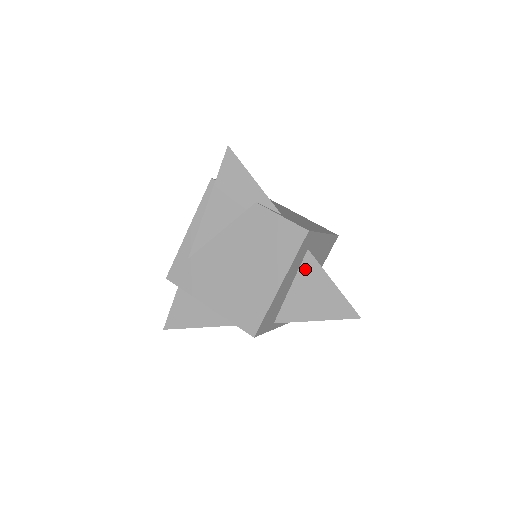
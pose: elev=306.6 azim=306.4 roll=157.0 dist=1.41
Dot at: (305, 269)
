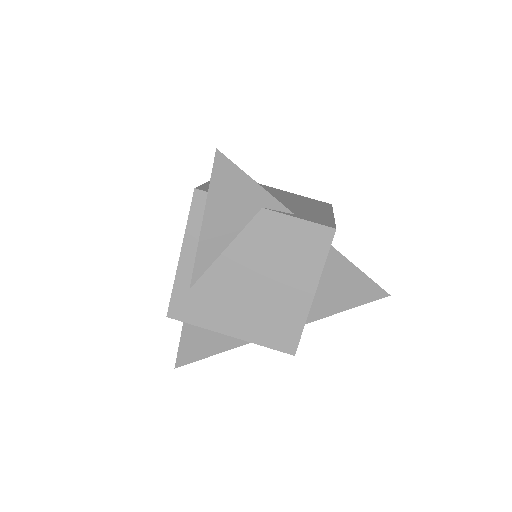
Dot at: (328, 264)
